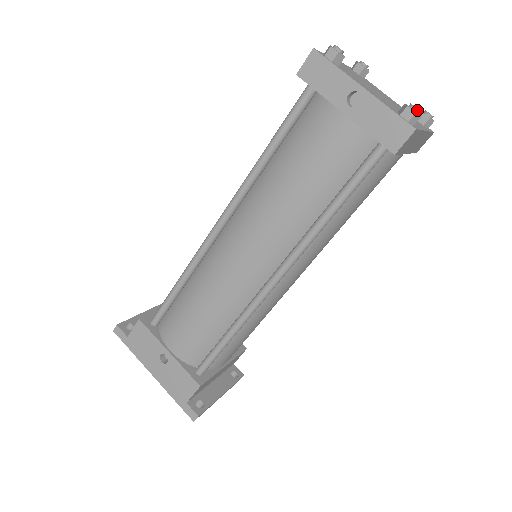
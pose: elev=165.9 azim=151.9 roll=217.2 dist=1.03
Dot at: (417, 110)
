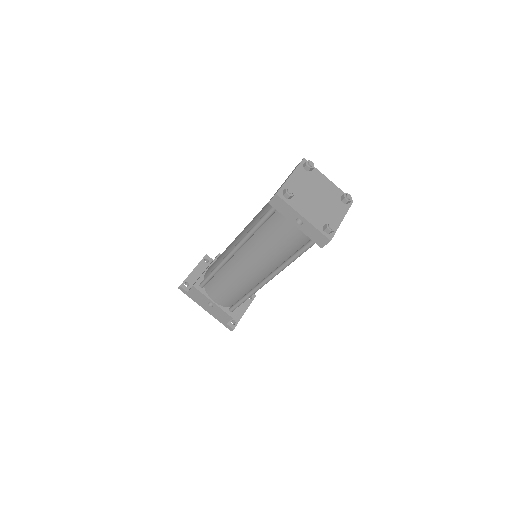
Dot at: (332, 229)
